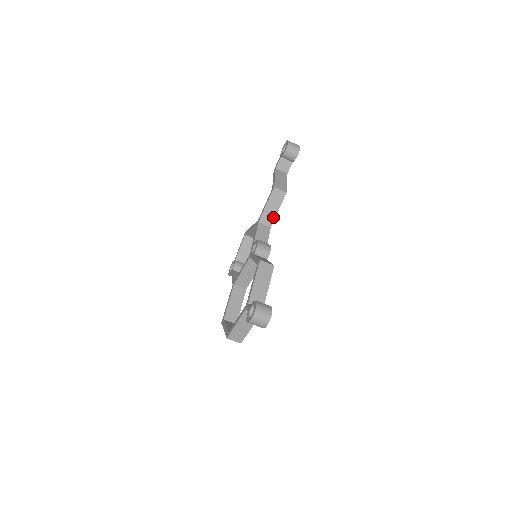
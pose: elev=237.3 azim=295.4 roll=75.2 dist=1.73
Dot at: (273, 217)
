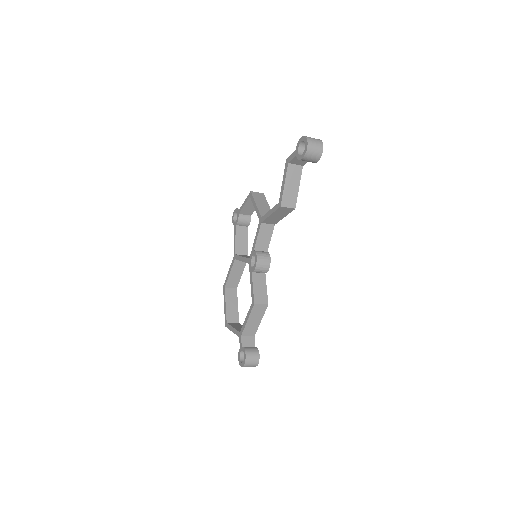
Dot at: (278, 220)
